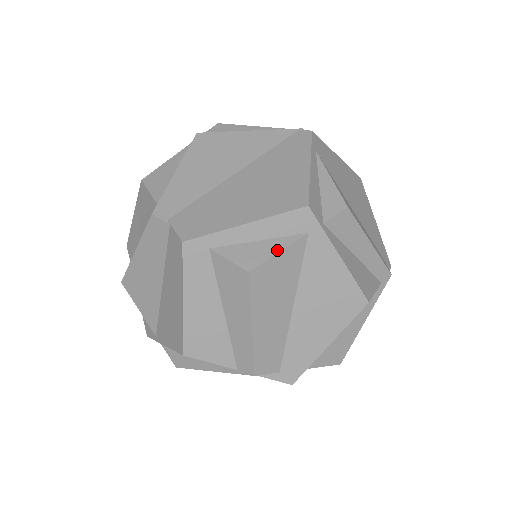
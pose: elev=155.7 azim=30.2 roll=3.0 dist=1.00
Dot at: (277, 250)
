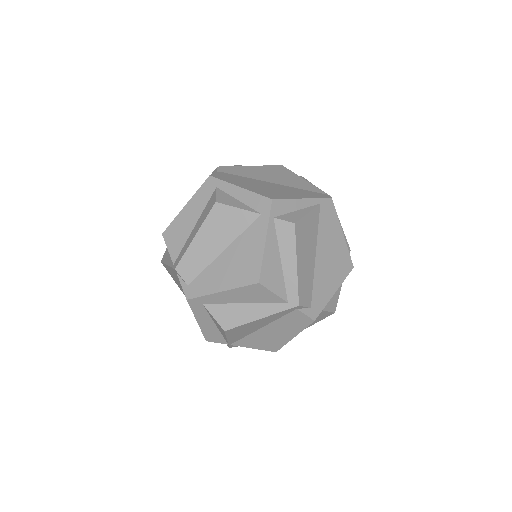
Dot at: (239, 207)
